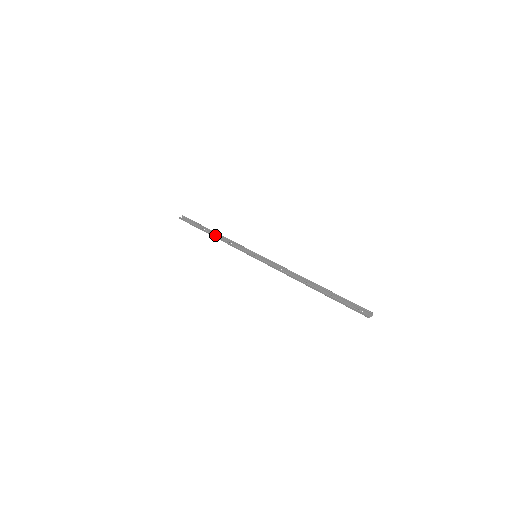
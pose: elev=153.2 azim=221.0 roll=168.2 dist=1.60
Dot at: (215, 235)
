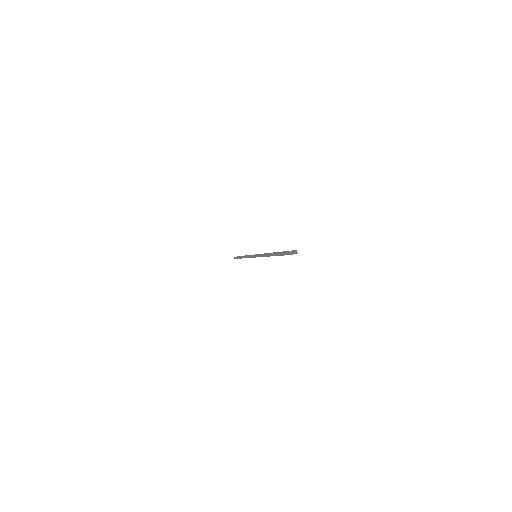
Dot at: occluded
